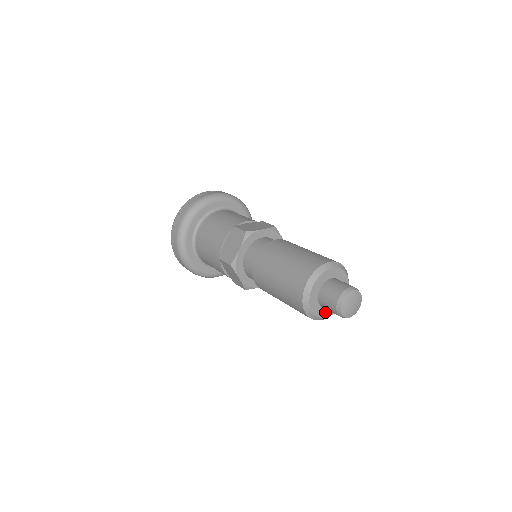
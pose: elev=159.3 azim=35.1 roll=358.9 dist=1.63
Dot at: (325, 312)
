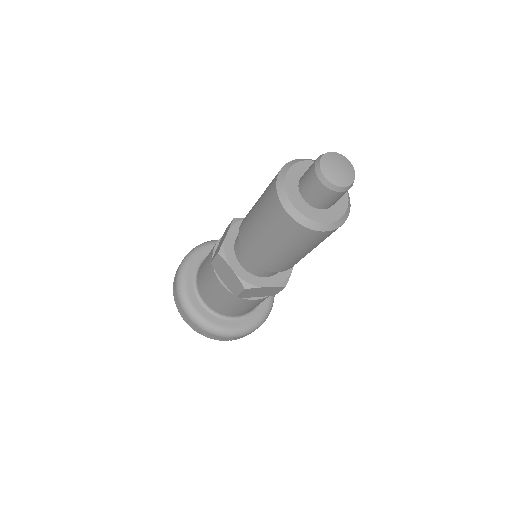
Dot at: (318, 215)
